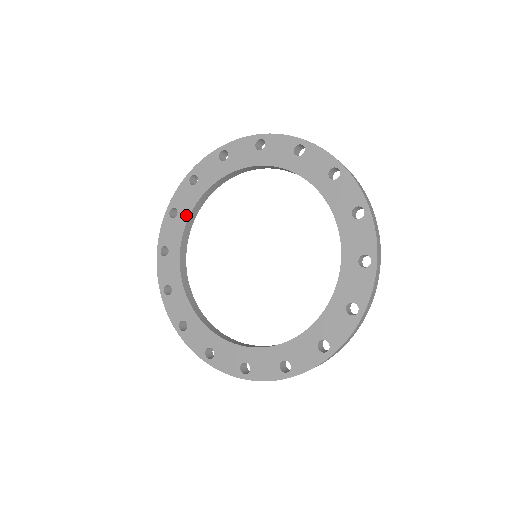
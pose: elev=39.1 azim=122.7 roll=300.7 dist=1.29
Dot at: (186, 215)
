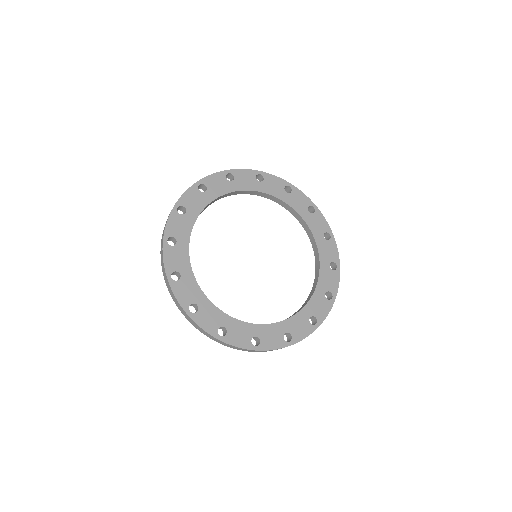
Dot at: (214, 196)
